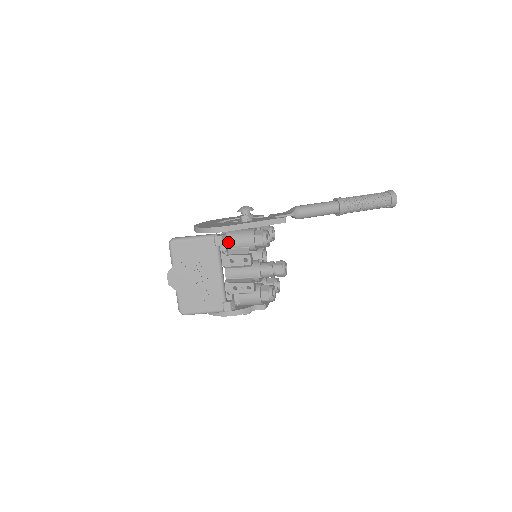
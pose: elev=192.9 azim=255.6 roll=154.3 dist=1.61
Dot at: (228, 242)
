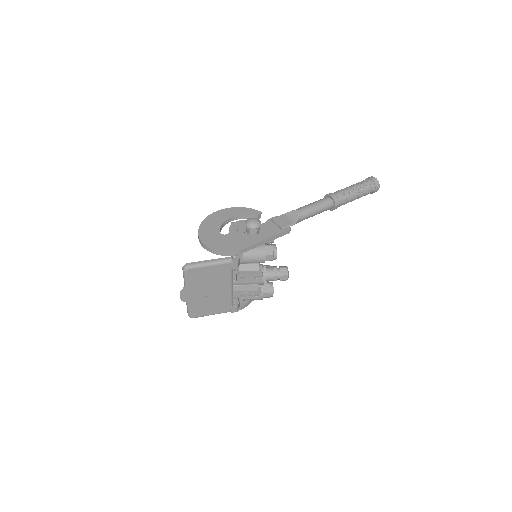
Dot at: occluded
